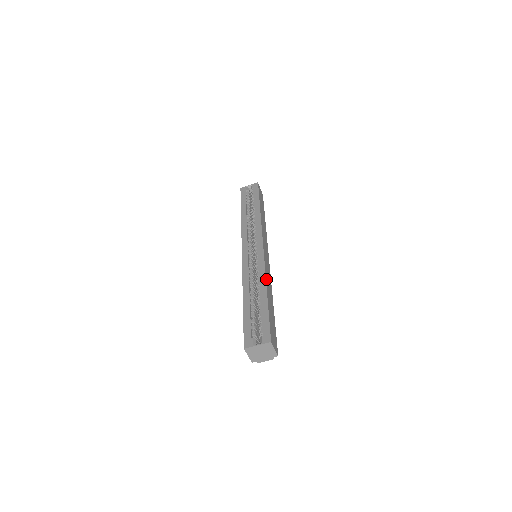
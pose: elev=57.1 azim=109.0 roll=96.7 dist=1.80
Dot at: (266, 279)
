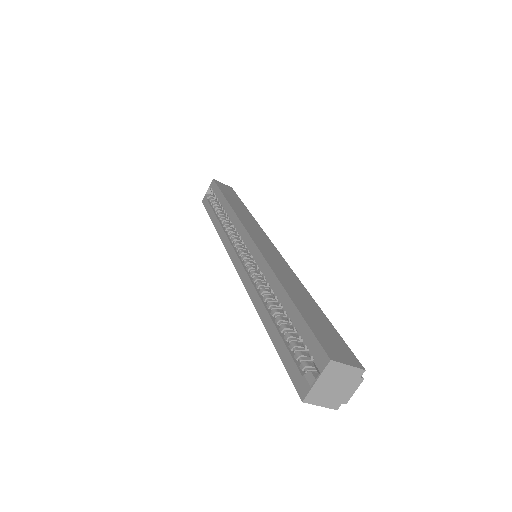
Dot at: (275, 273)
